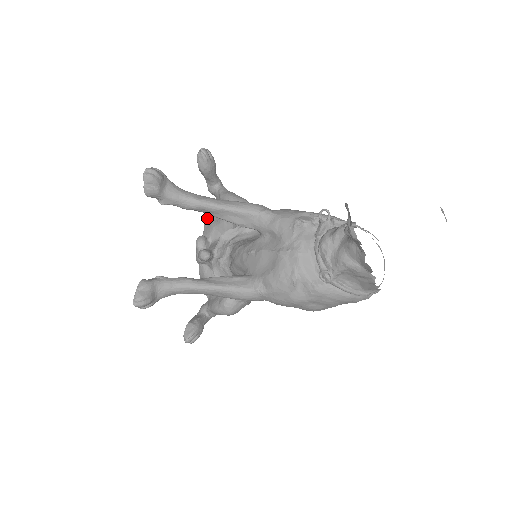
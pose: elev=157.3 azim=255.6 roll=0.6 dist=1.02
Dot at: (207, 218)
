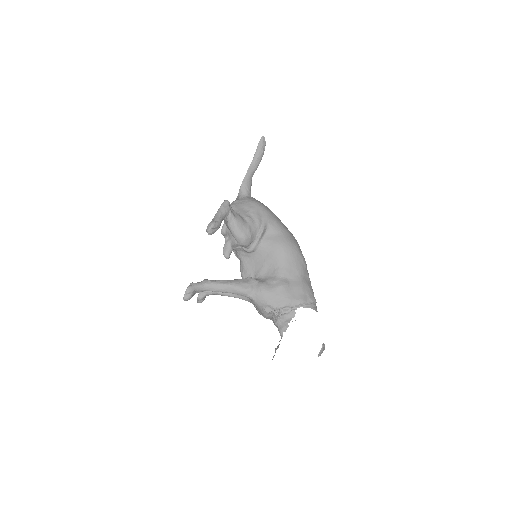
Dot at: occluded
